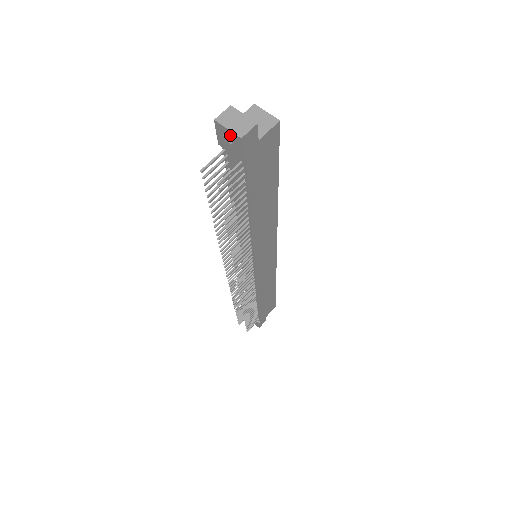
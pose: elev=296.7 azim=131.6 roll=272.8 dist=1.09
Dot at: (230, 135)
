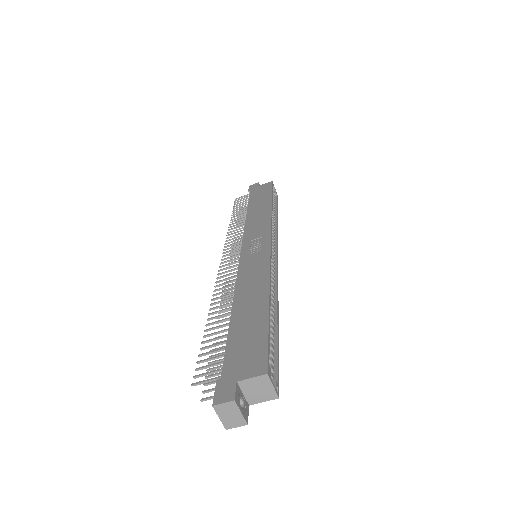
Dot at: occluded
